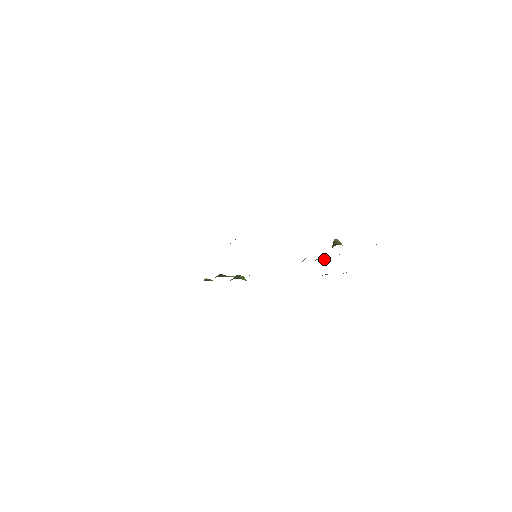
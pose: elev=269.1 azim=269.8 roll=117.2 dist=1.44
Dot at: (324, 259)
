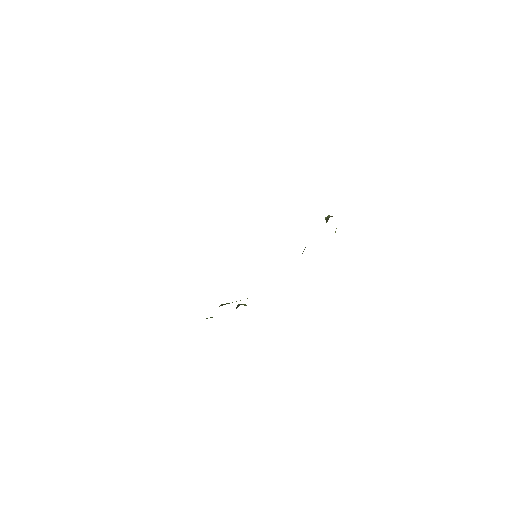
Dot at: occluded
